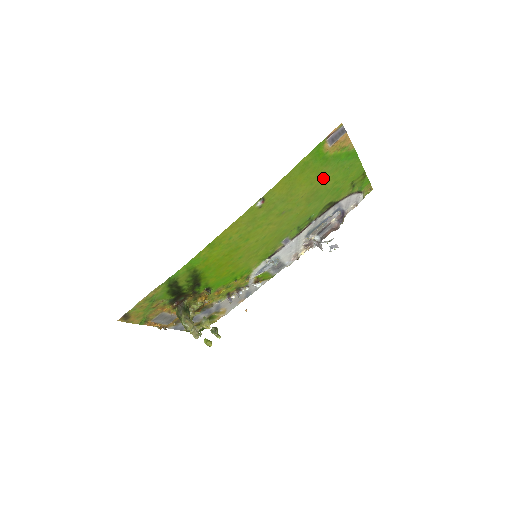
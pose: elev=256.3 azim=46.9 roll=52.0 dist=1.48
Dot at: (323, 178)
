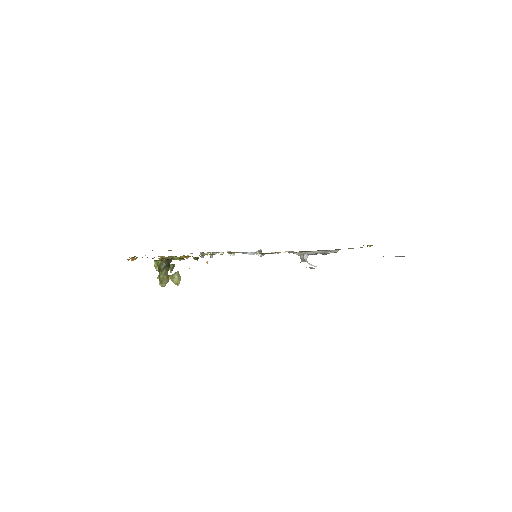
Dot at: occluded
